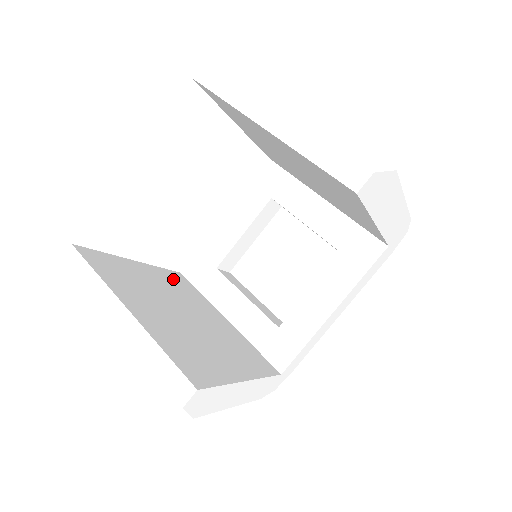
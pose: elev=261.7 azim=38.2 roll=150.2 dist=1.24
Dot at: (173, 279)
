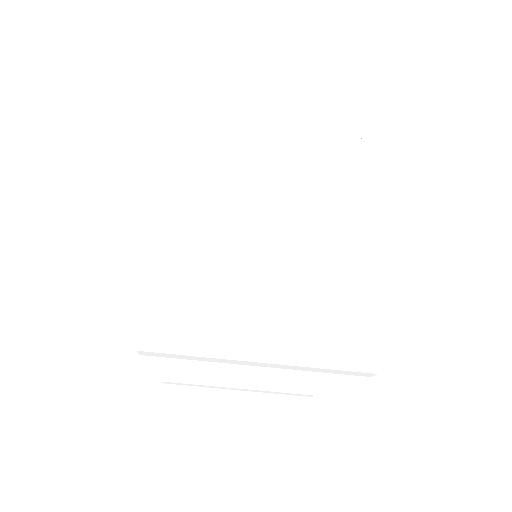
Dot at: occluded
